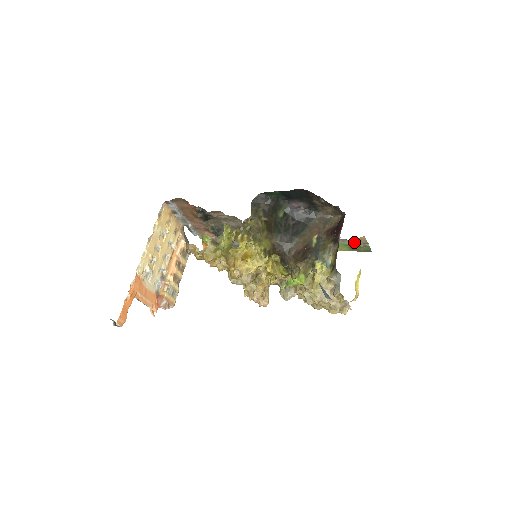
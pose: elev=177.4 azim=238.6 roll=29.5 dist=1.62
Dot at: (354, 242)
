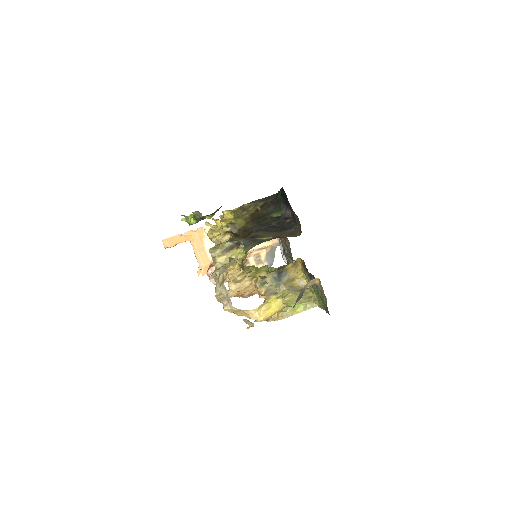
Dot at: occluded
